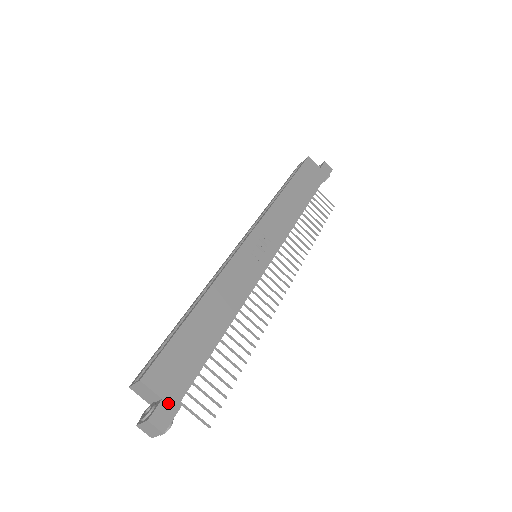
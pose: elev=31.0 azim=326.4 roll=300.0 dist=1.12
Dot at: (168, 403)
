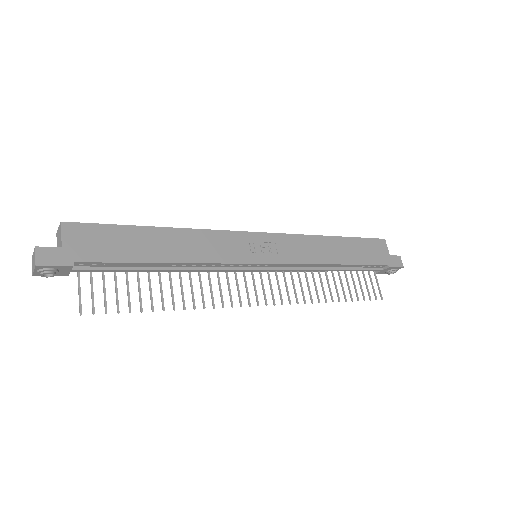
Dot at: (63, 254)
